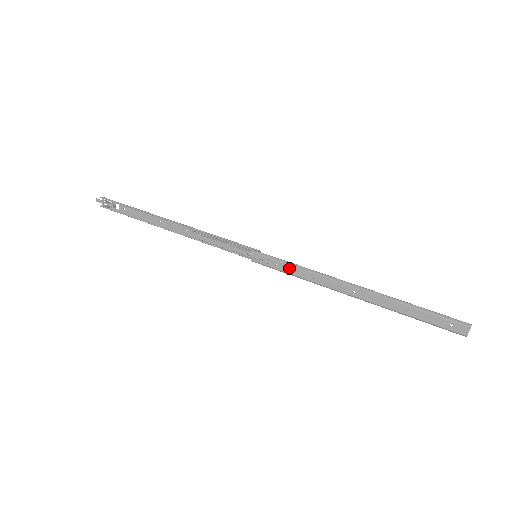
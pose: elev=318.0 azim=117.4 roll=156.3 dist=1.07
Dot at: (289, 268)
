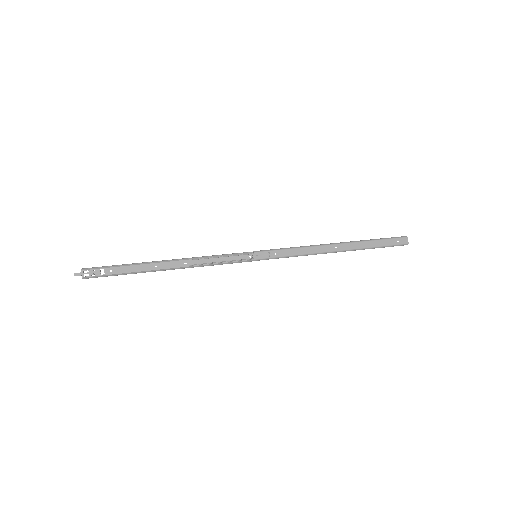
Dot at: (286, 252)
